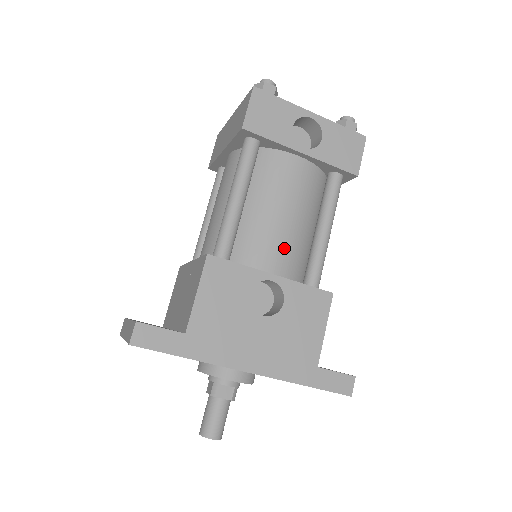
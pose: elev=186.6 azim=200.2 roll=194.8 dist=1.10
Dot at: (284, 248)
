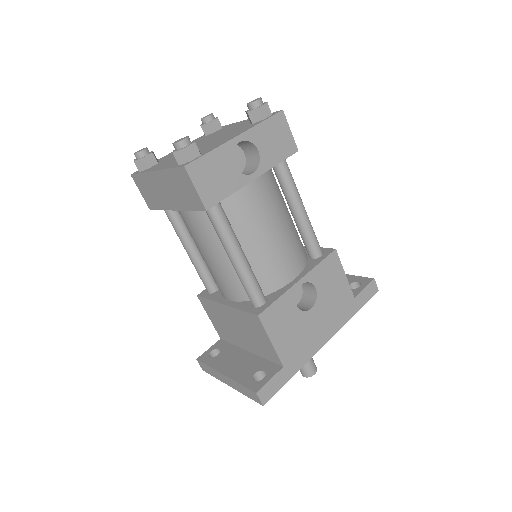
Dot at: (289, 254)
